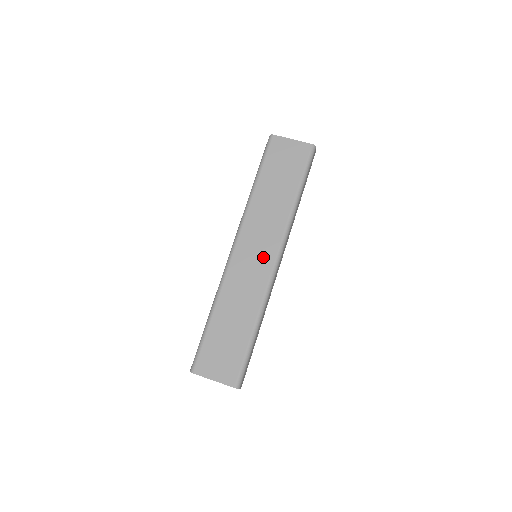
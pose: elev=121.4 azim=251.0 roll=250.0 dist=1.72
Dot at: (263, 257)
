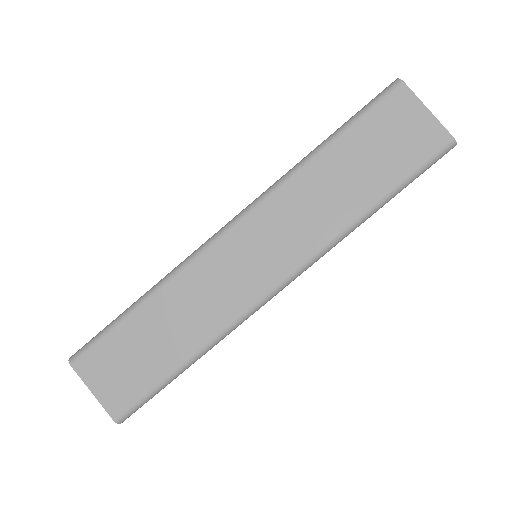
Dot at: (263, 268)
